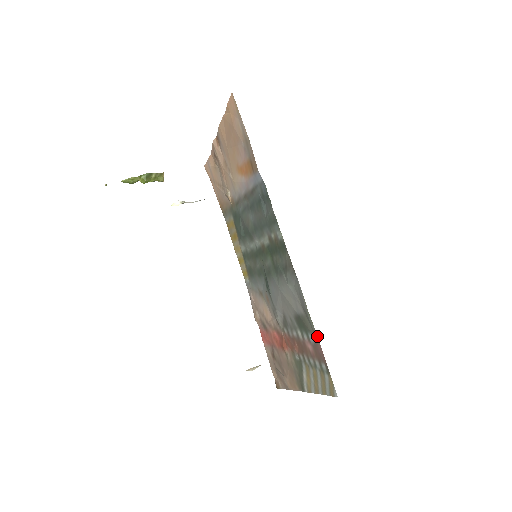
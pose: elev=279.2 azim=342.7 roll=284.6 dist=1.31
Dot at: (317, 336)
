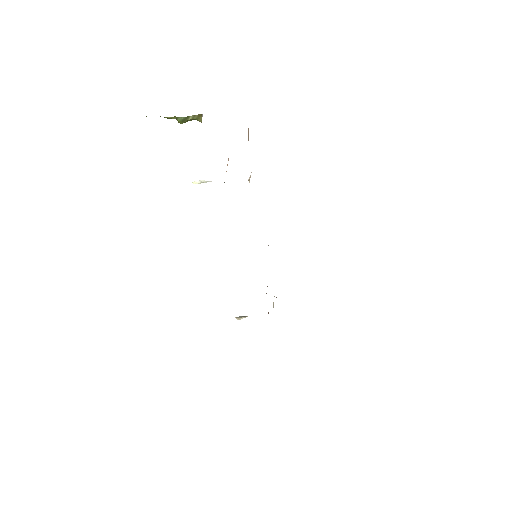
Dot at: occluded
